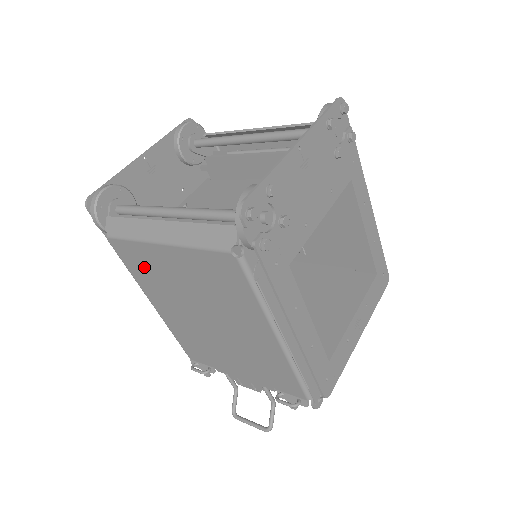
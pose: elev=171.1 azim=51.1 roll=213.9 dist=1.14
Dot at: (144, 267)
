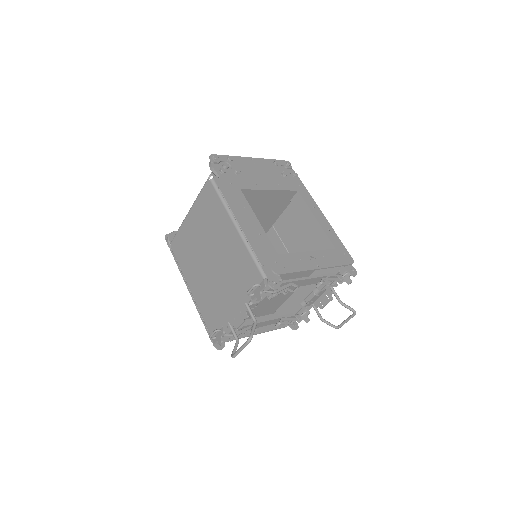
Dot at: (184, 249)
